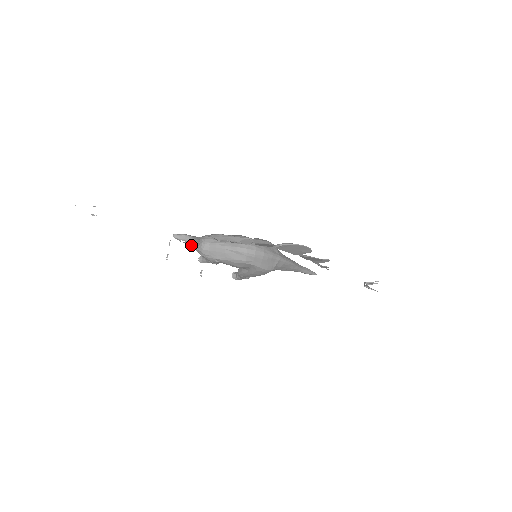
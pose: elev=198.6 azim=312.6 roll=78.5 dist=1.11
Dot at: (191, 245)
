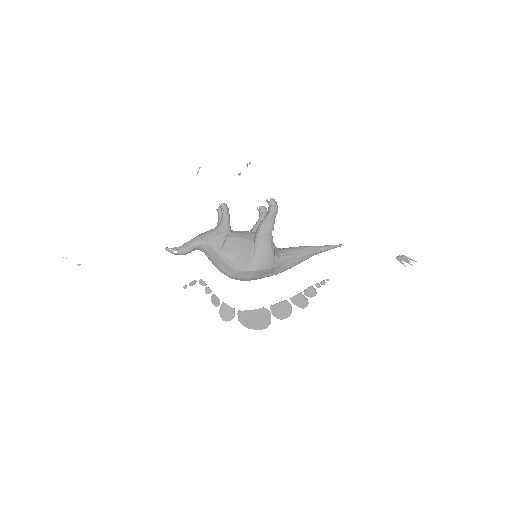
Dot at: occluded
